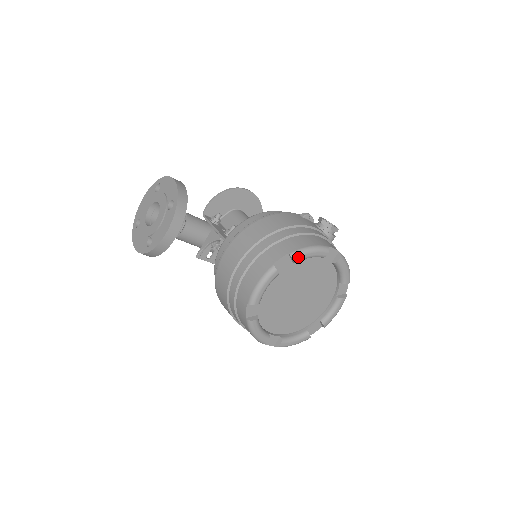
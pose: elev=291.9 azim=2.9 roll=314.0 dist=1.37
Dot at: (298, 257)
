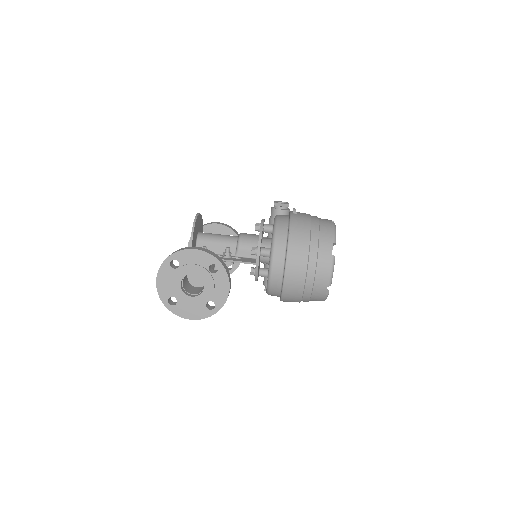
Dot at: occluded
